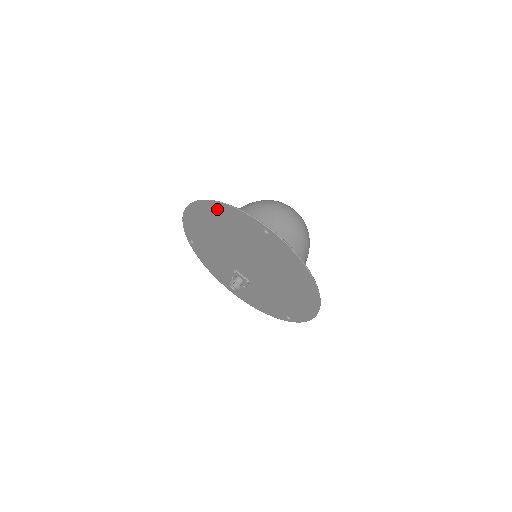
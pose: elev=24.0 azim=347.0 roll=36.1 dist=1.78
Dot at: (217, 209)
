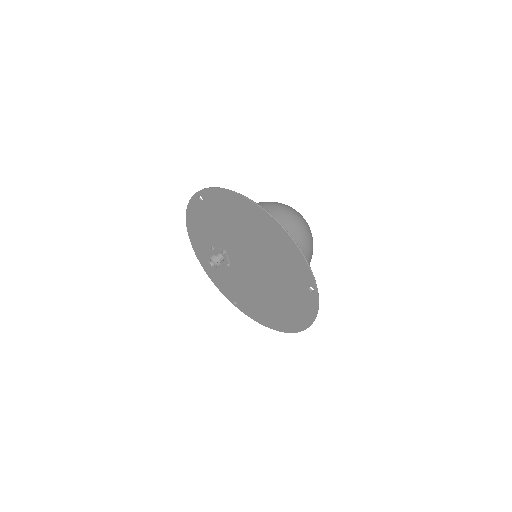
Dot at: (281, 236)
